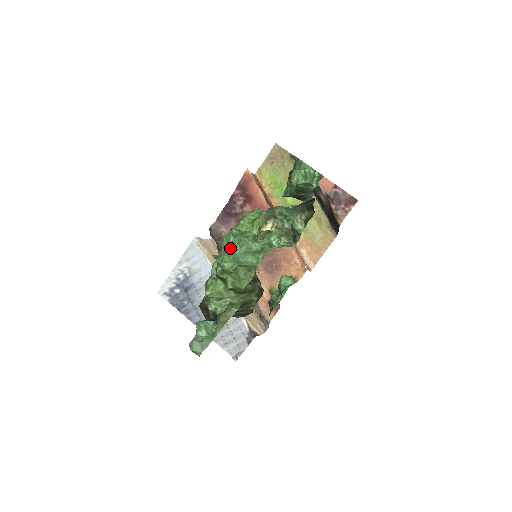
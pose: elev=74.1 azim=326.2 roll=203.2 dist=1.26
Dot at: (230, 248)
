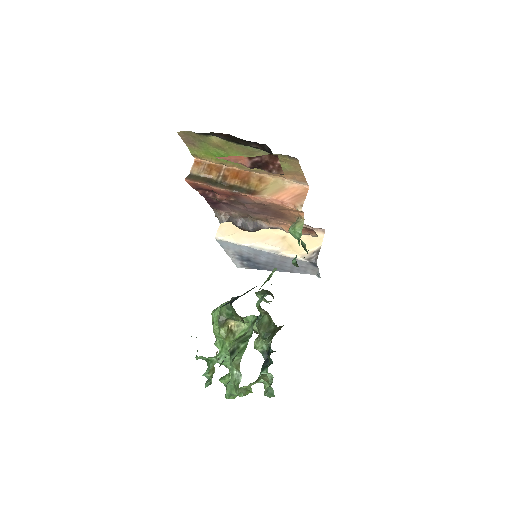
Dot at: (223, 383)
